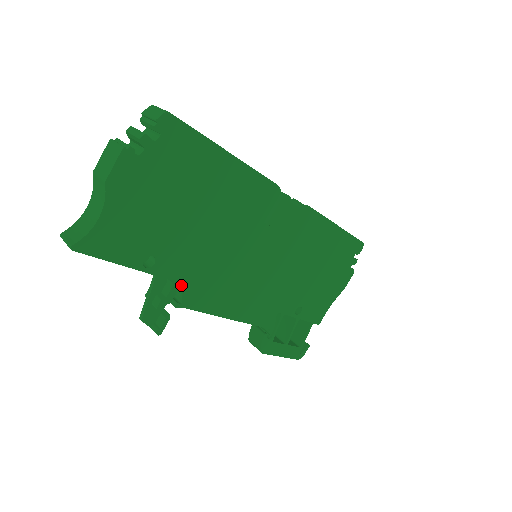
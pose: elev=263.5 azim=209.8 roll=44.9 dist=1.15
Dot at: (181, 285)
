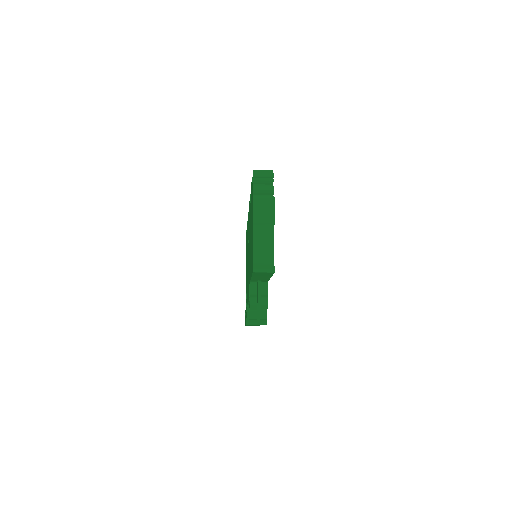
Dot at: occluded
